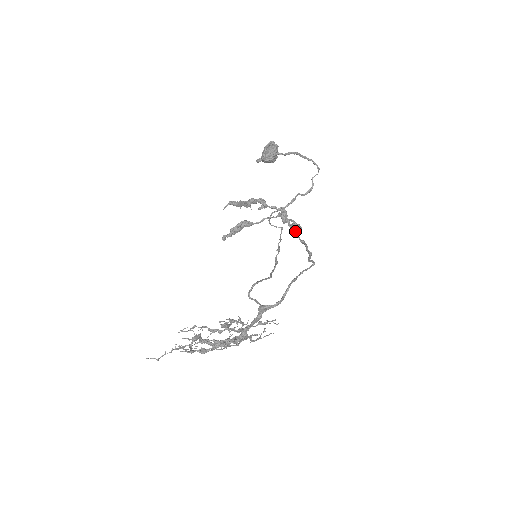
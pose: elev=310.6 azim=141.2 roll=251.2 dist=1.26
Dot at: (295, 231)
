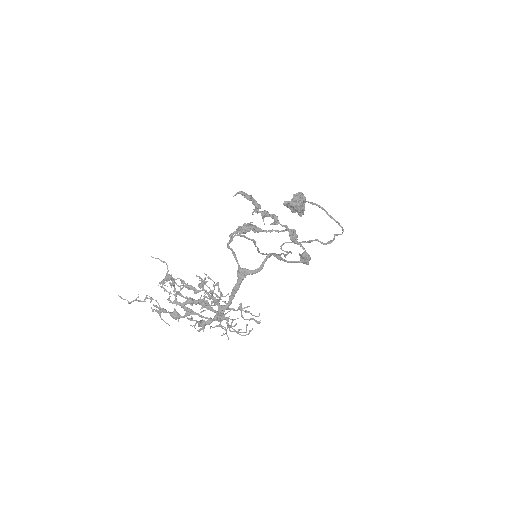
Dot at: (303, 258)
